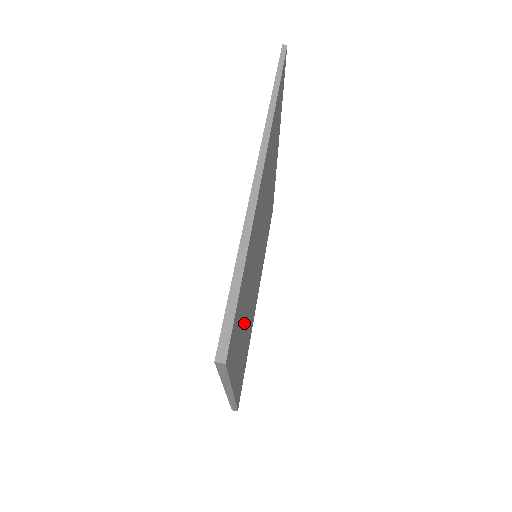
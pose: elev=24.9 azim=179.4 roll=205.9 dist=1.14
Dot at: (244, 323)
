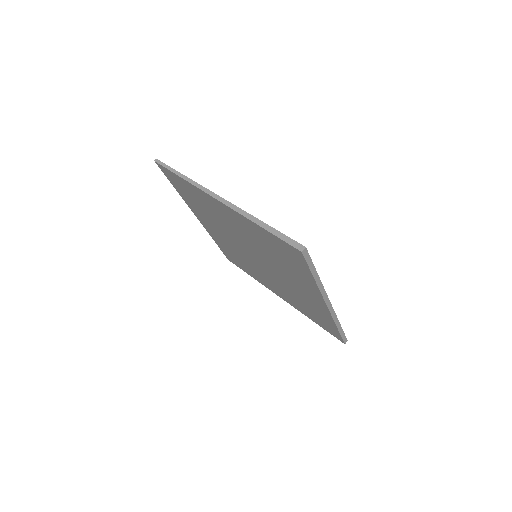
Dot at: occluded
